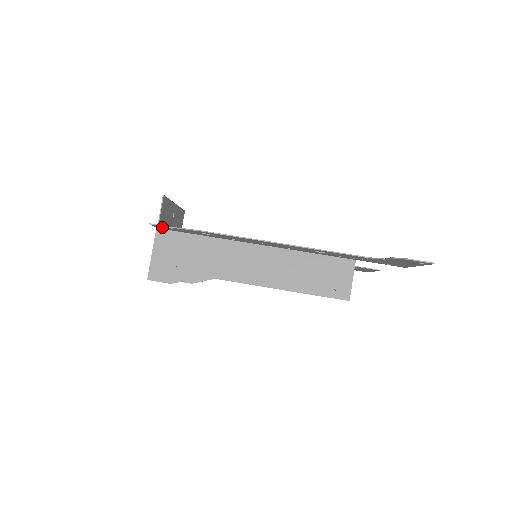
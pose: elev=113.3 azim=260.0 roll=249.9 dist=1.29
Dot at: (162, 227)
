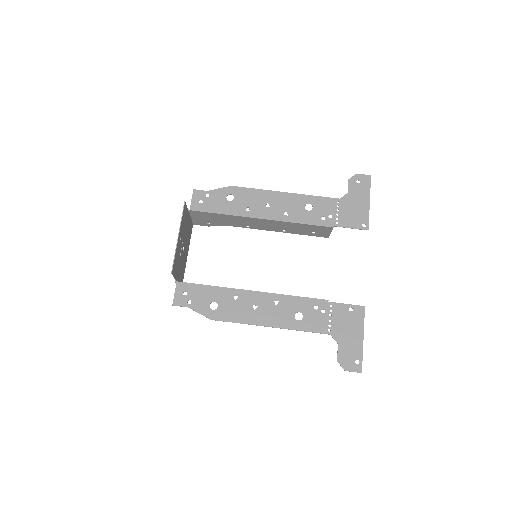
Dot at: (181, 297)
